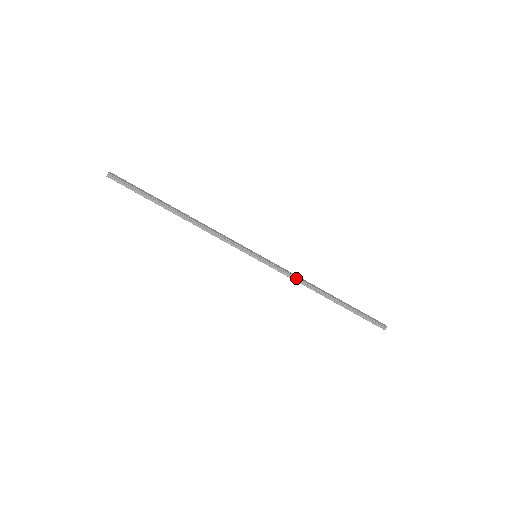
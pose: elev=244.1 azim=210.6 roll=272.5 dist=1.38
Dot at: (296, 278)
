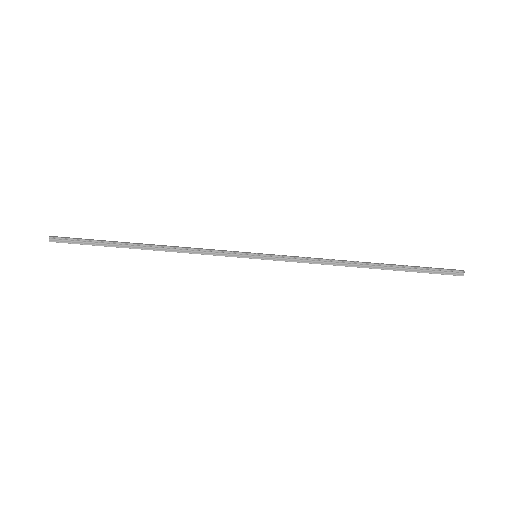
Dot at: (317, 260)
